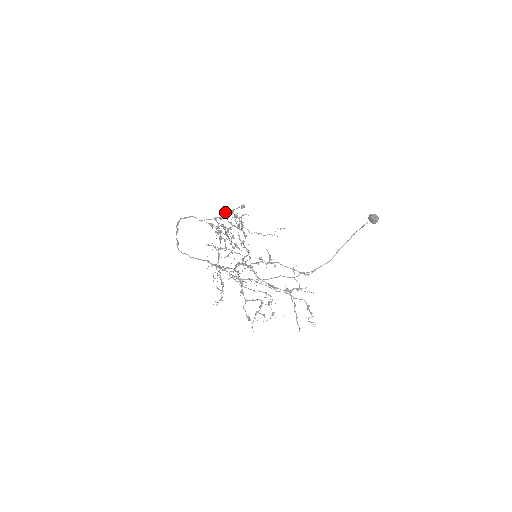
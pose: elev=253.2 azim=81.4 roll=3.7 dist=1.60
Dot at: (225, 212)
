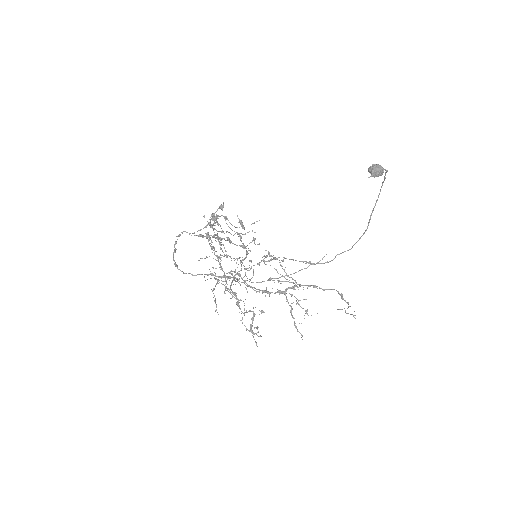
Dot at: (214, 217)
